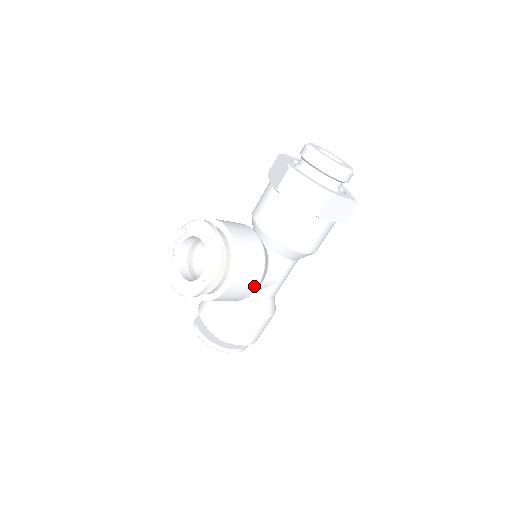
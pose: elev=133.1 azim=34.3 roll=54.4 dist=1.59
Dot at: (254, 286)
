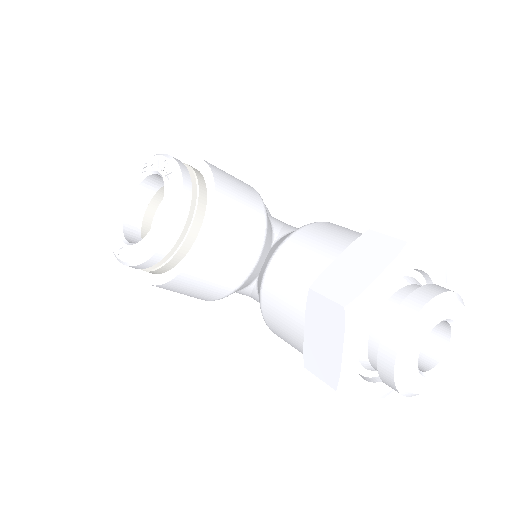
Dot at: occluded
